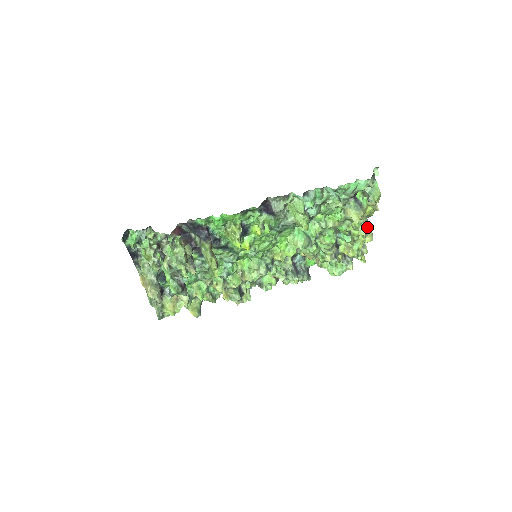
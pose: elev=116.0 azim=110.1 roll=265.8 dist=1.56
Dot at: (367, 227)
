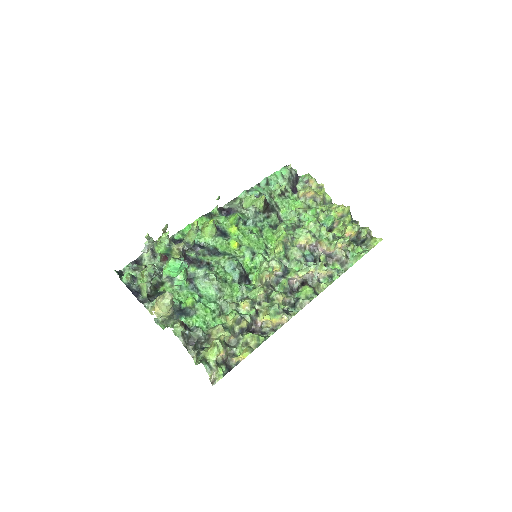
Dot at: occluded
